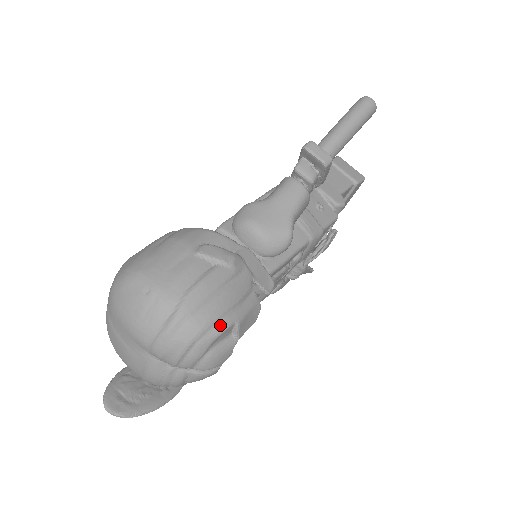
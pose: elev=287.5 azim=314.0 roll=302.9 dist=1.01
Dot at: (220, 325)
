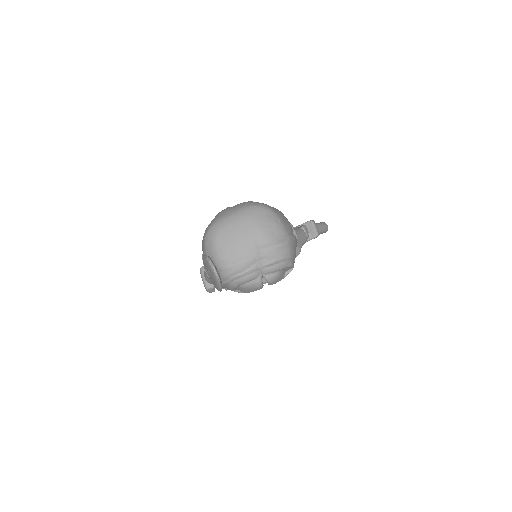
Dot at: (293, 262)
